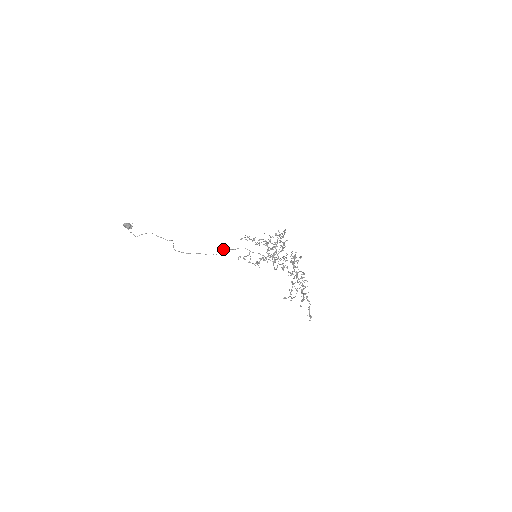
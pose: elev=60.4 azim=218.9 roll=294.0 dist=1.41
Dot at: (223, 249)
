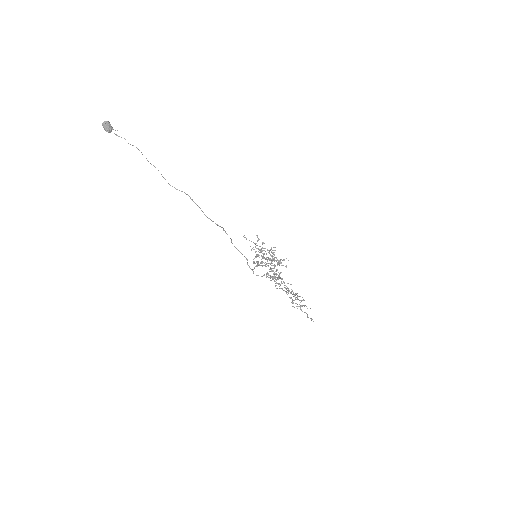
Dot at: occluded
